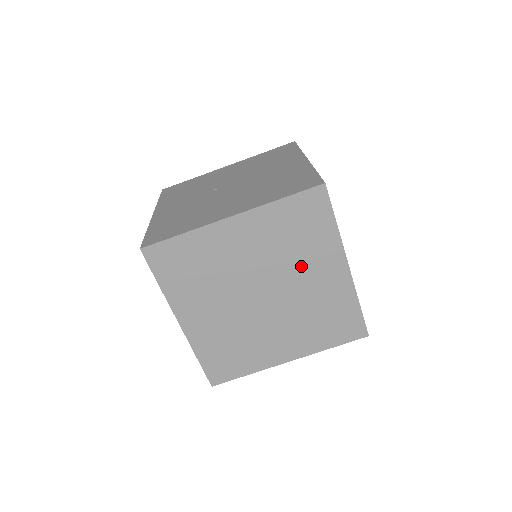
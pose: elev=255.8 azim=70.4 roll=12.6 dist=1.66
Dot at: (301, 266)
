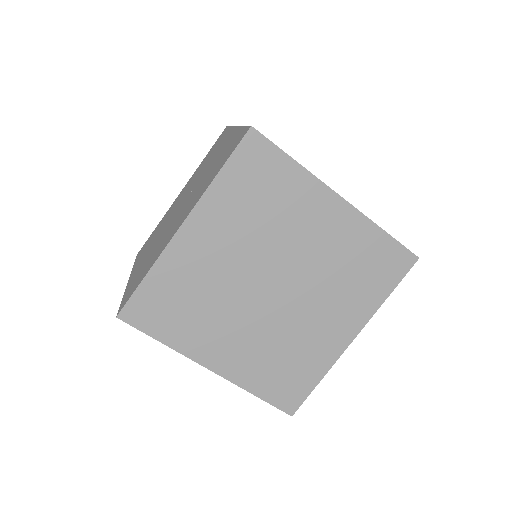
Dot at: (328, 298)
